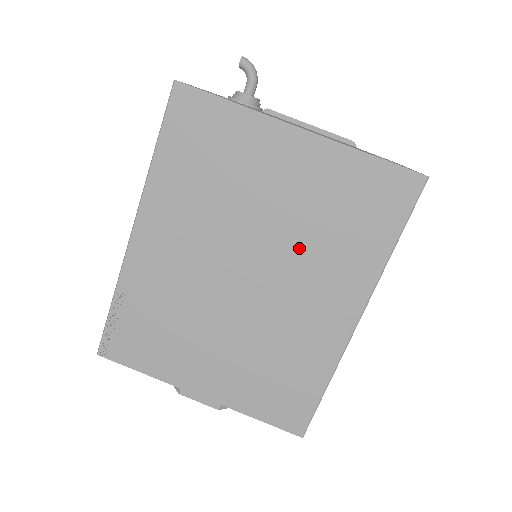
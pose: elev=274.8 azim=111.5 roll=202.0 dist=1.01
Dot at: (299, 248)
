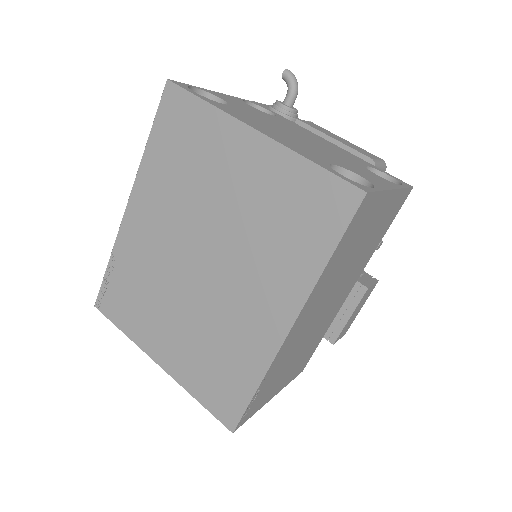
Dot at: (245, 244)
